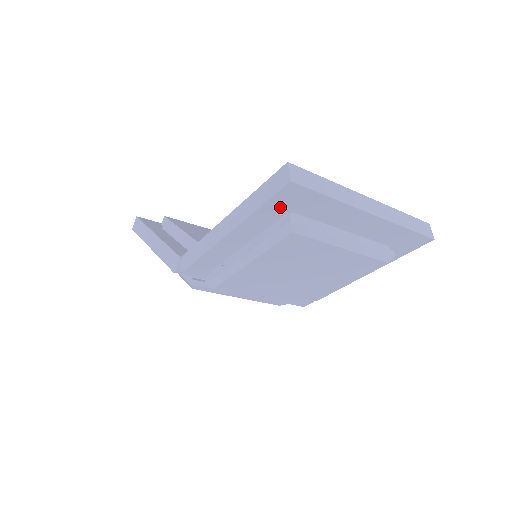
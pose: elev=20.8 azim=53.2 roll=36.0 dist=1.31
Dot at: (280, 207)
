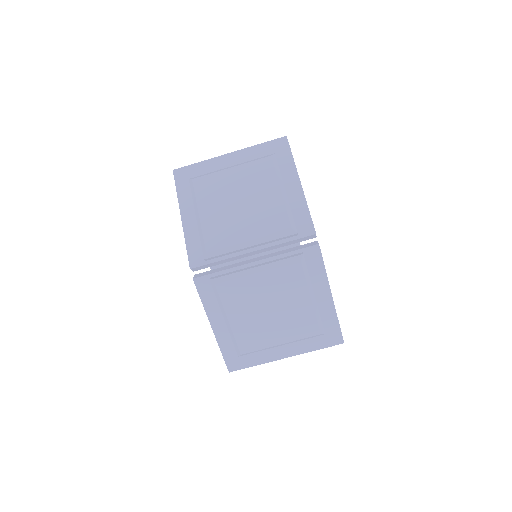
Dot at: (185, 184)
